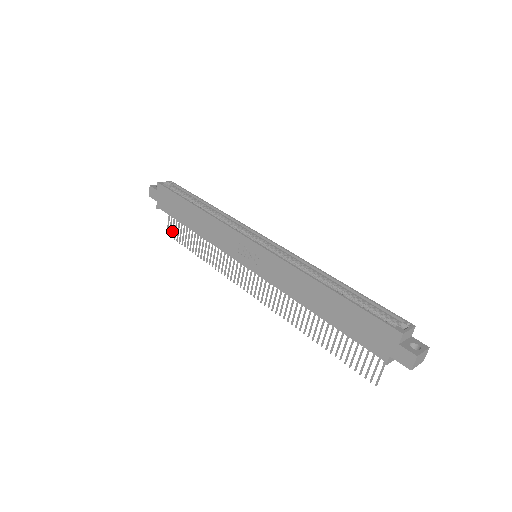
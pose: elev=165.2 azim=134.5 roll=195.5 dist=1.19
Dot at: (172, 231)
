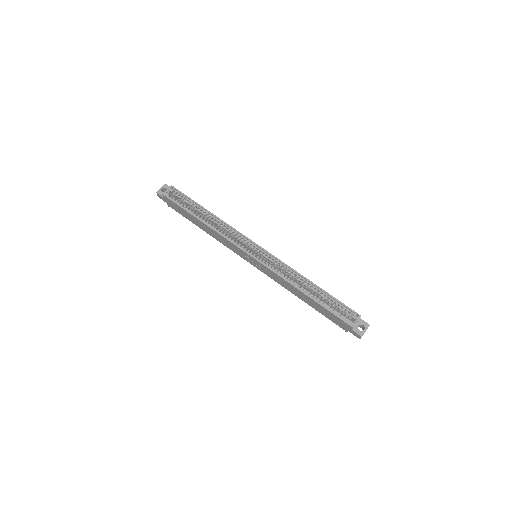
Dot at: occluded
